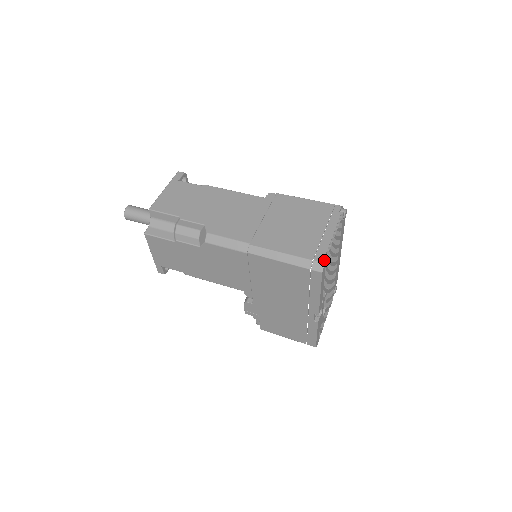
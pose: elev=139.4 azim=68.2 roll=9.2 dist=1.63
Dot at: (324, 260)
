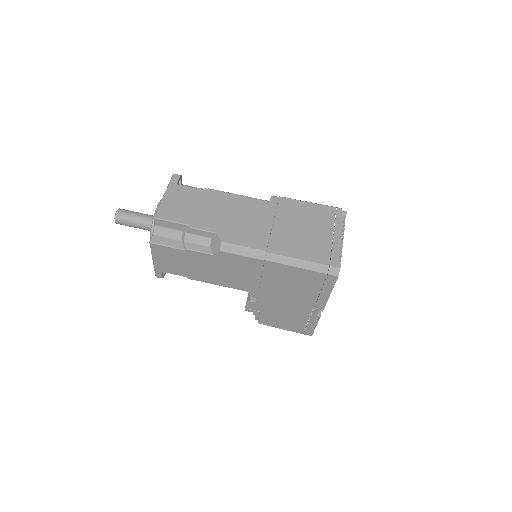
Dot at: (339, 265)
